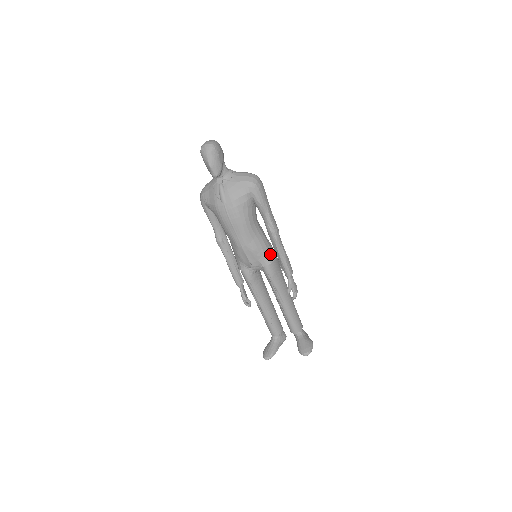
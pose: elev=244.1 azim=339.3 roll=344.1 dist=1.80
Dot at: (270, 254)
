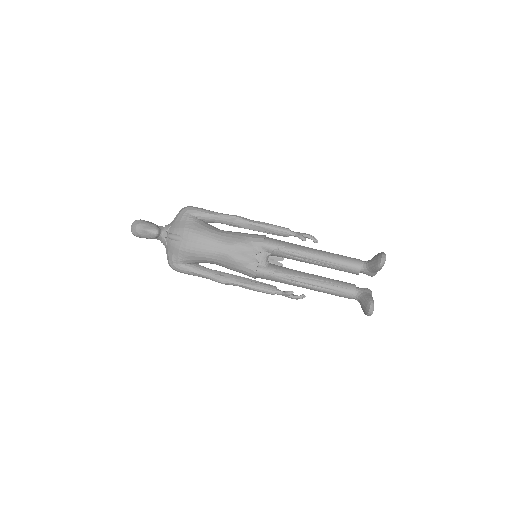
Dot at: (257, 236)
